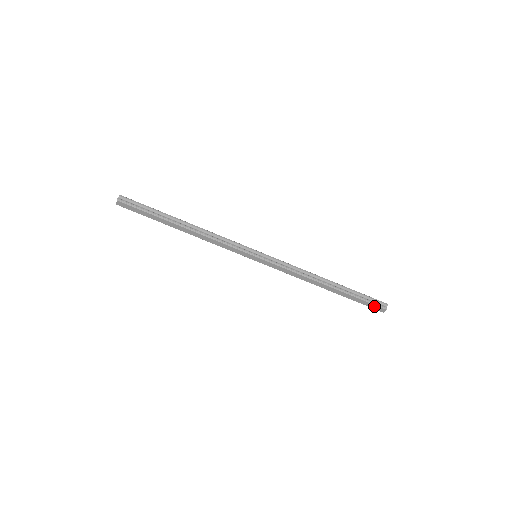
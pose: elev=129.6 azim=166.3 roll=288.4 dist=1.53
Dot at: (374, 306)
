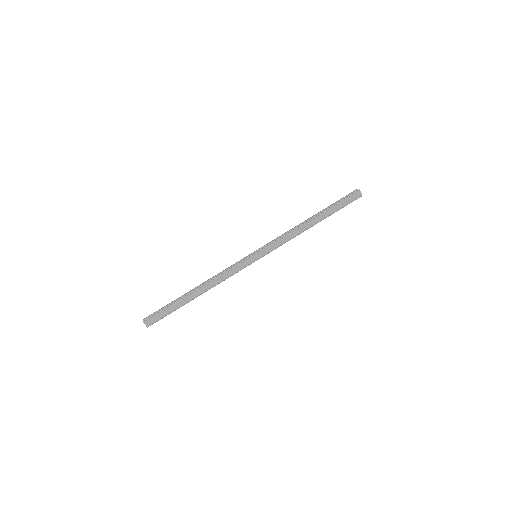
Dot at: (352, 198)
